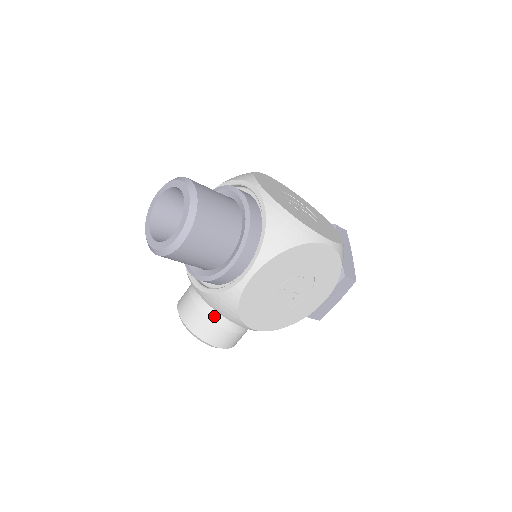
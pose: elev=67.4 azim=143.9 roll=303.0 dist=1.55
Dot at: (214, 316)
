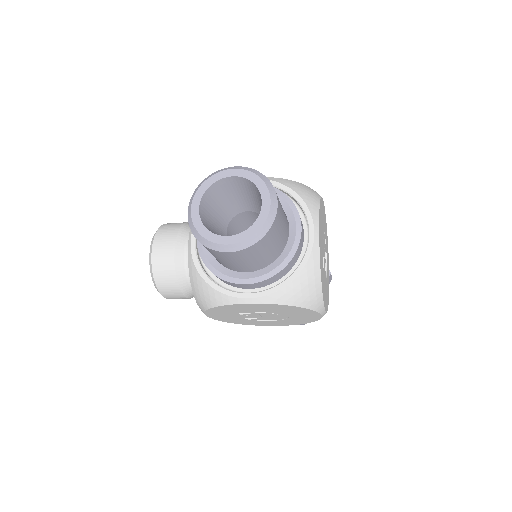
Dot at: (183, 277)
